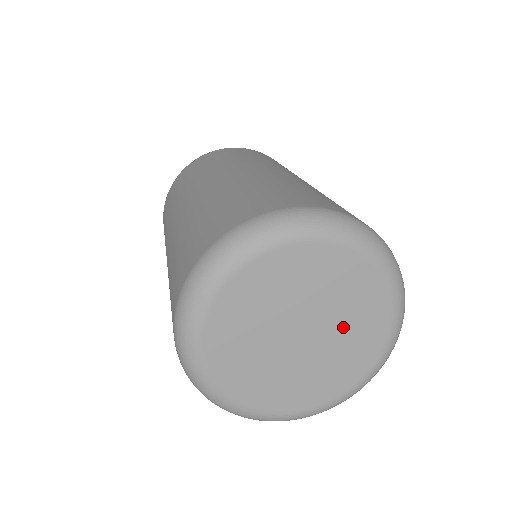
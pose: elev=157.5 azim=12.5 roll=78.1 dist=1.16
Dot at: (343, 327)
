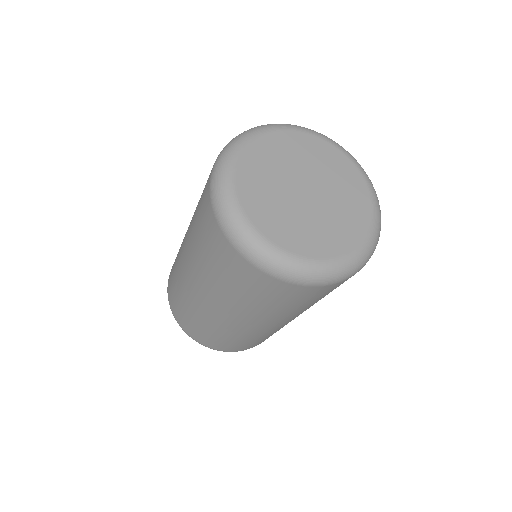
Dot at: (324, 174)
